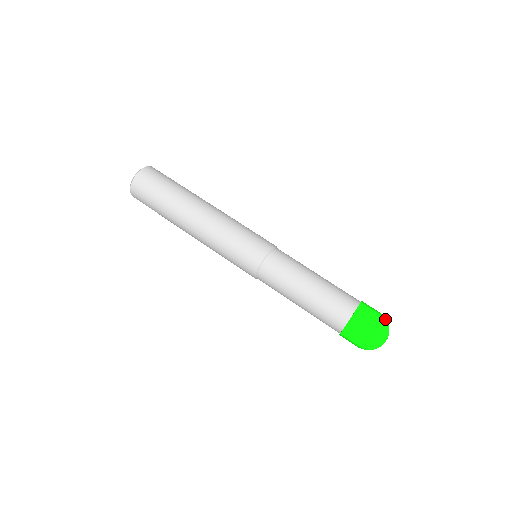
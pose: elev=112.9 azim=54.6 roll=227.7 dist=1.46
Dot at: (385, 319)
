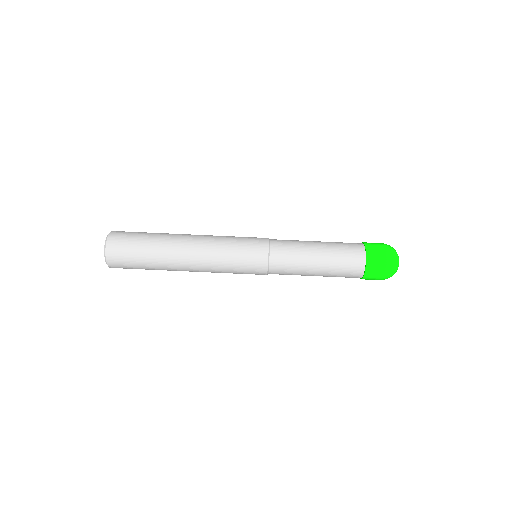
Dot at: (390, 247)
